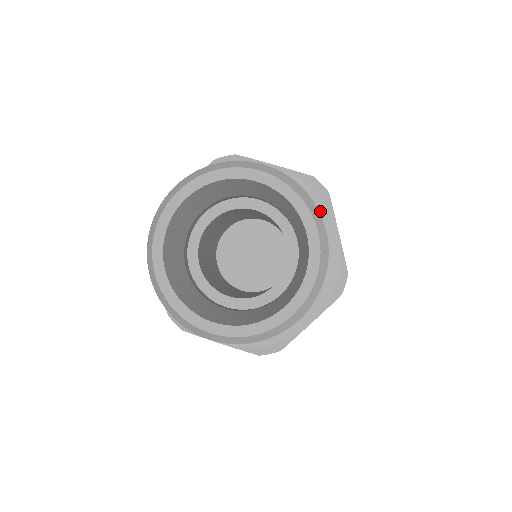
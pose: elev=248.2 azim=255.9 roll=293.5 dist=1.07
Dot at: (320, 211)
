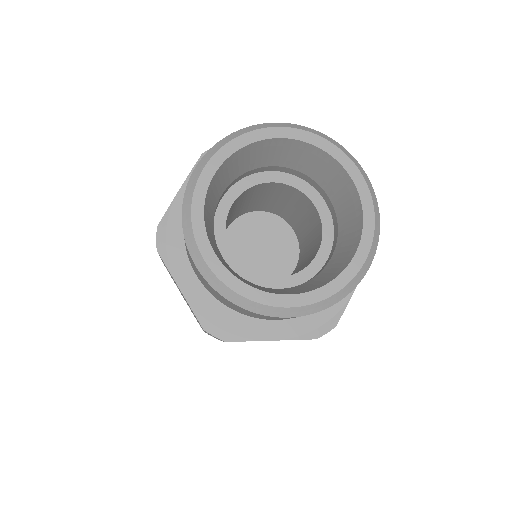
Dot at: occluded
